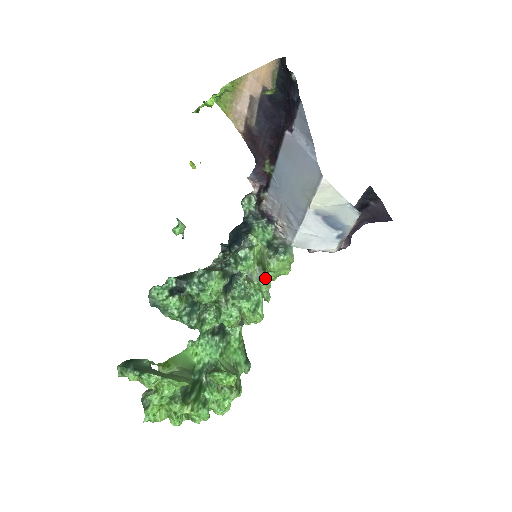
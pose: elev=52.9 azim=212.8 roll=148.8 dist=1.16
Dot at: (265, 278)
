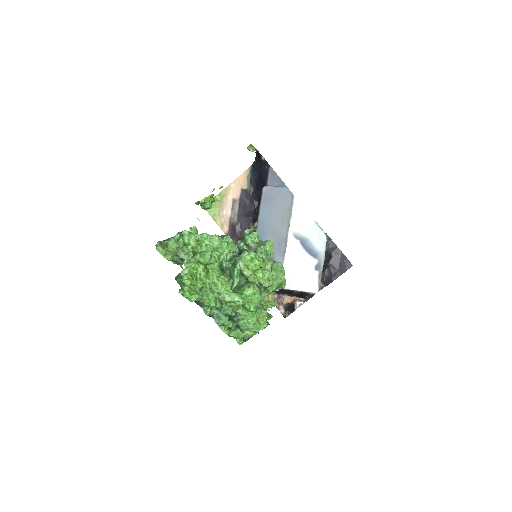
Dot at: (269, 240)
